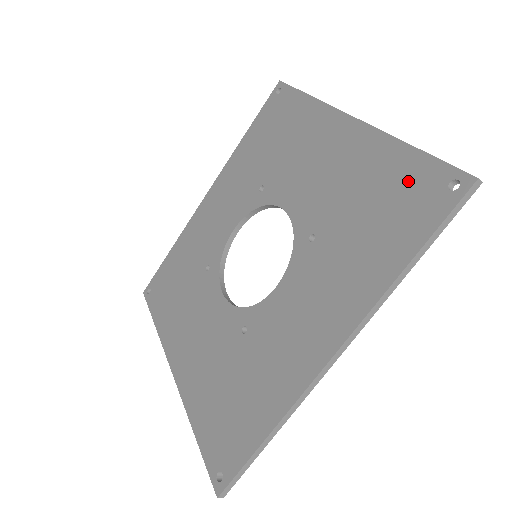
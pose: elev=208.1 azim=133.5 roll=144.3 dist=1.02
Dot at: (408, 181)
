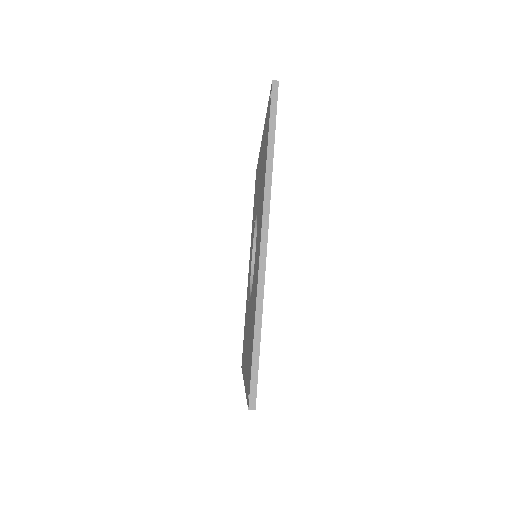
Dot at: occluded
